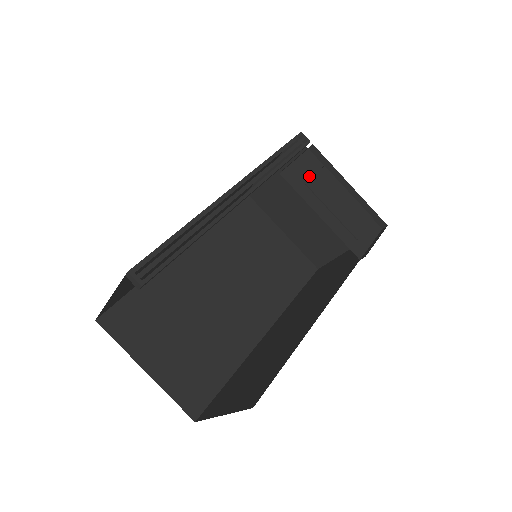
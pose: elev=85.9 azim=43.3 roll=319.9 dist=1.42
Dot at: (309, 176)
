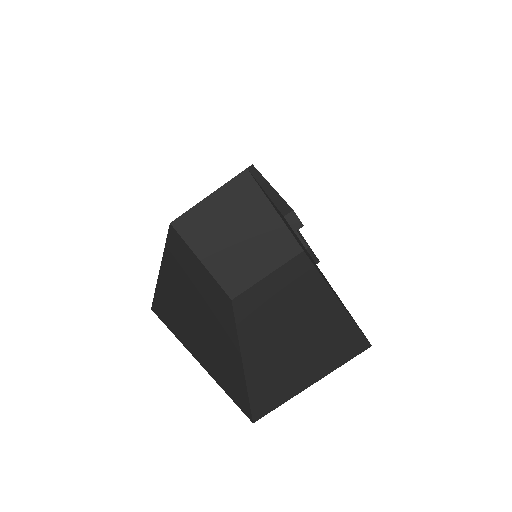
Dot at: occluded
